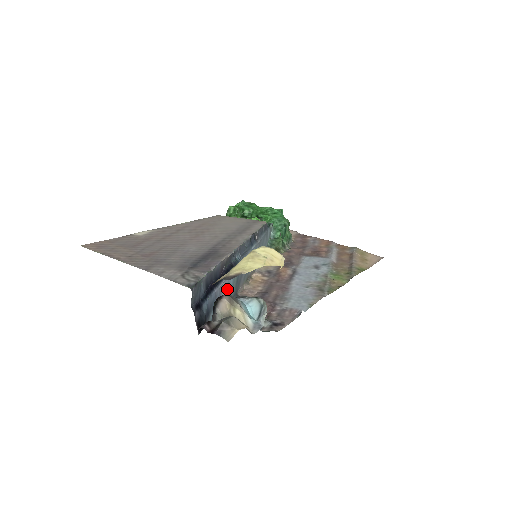
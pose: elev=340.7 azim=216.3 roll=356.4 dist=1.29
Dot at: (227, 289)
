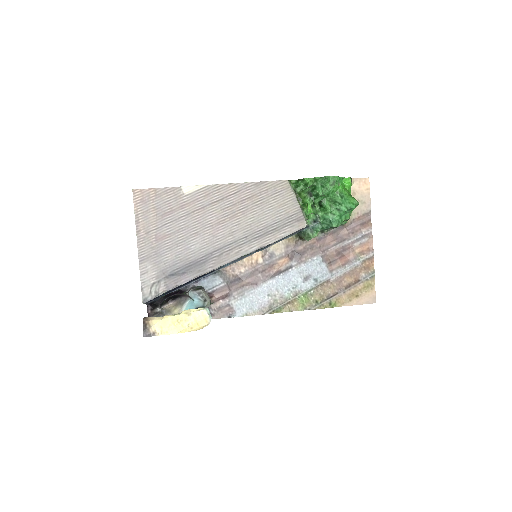
Dot at: occluded
